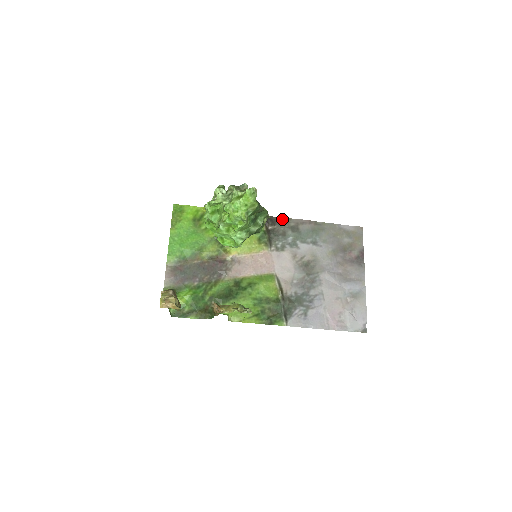
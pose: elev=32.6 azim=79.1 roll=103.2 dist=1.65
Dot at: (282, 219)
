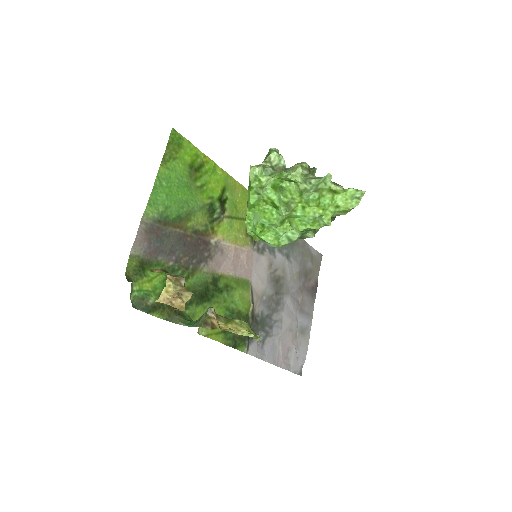
Dot at: occluded
